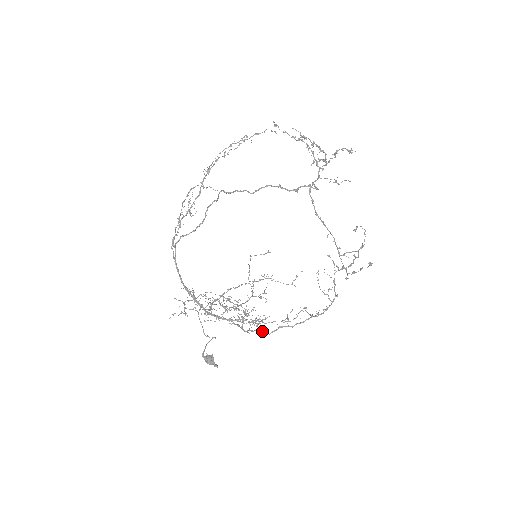
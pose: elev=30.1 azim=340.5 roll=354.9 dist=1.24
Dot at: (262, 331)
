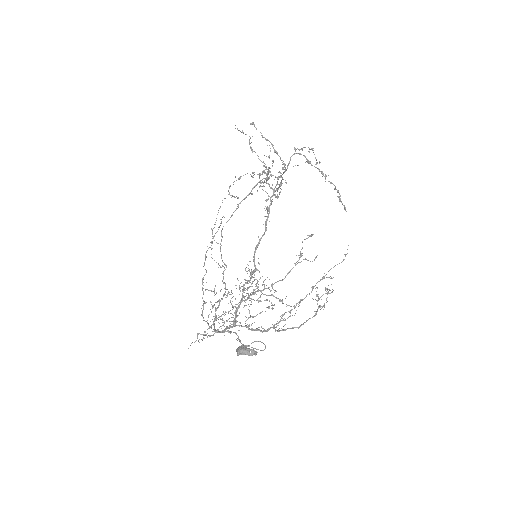
Dot at: (253, 271)
